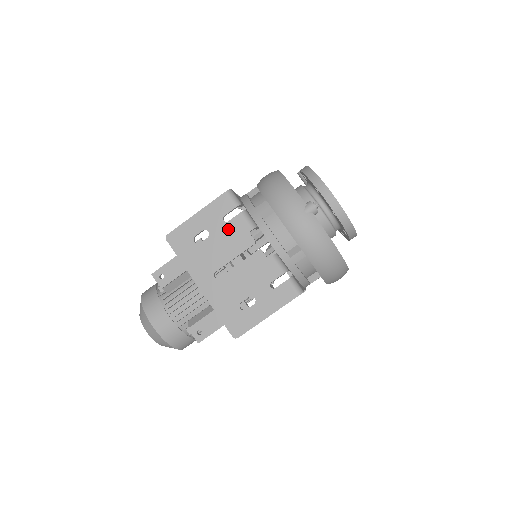
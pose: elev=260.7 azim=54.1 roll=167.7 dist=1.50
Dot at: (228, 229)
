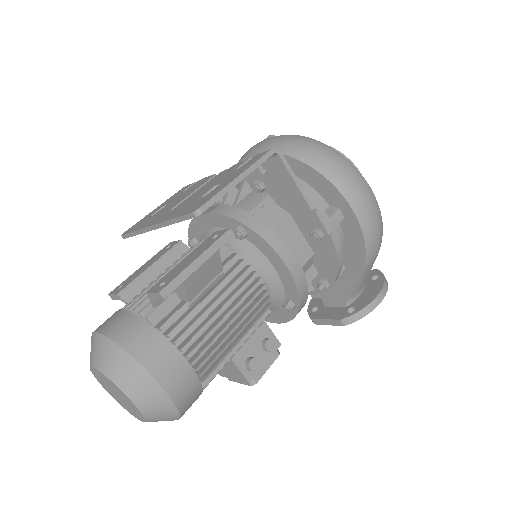
Dot at: (187, 191)
